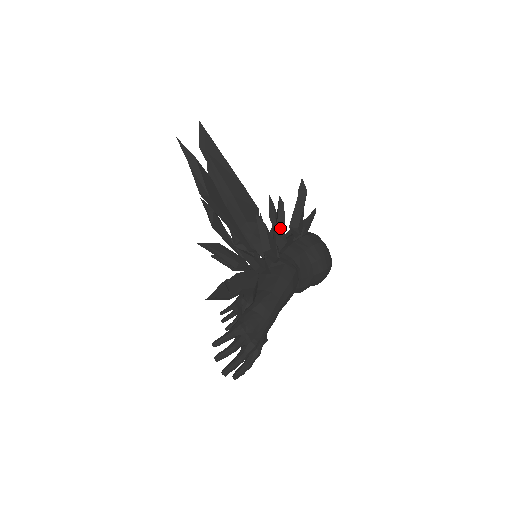
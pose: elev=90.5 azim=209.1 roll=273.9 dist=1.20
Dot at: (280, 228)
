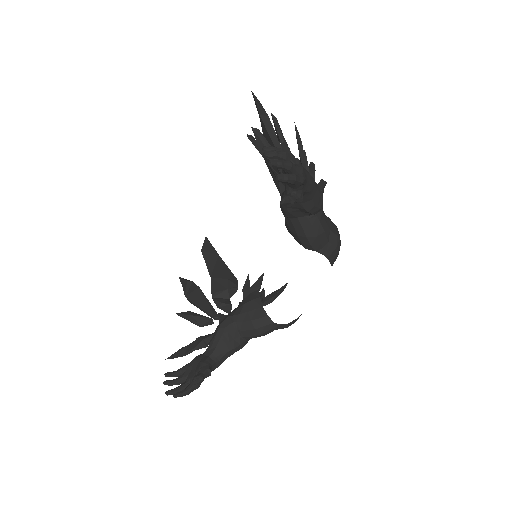
Dot at: (311, 172)
